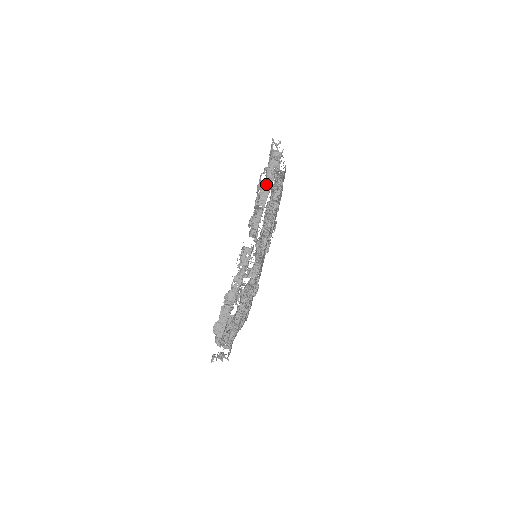
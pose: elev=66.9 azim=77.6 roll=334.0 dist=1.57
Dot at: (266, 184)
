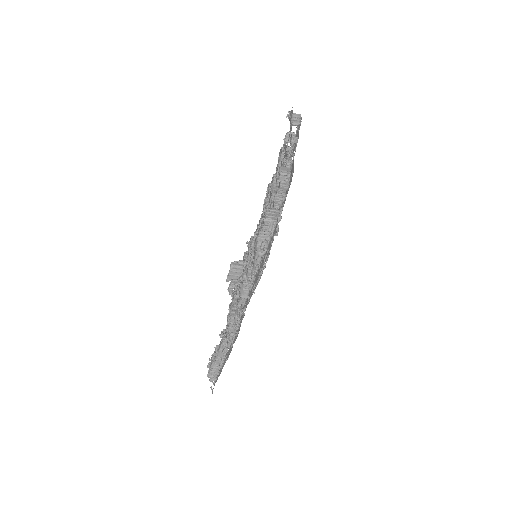
Dot at: (252, 274)
